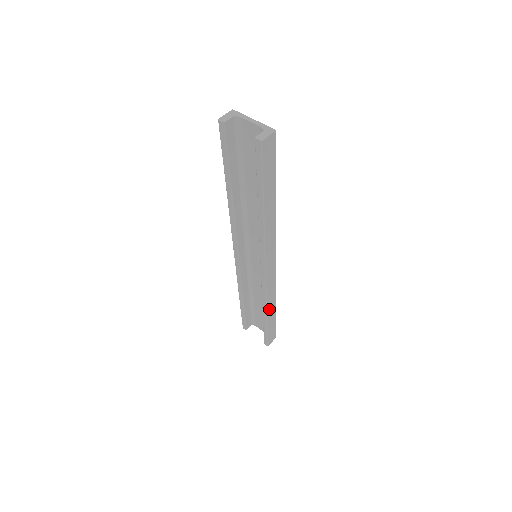
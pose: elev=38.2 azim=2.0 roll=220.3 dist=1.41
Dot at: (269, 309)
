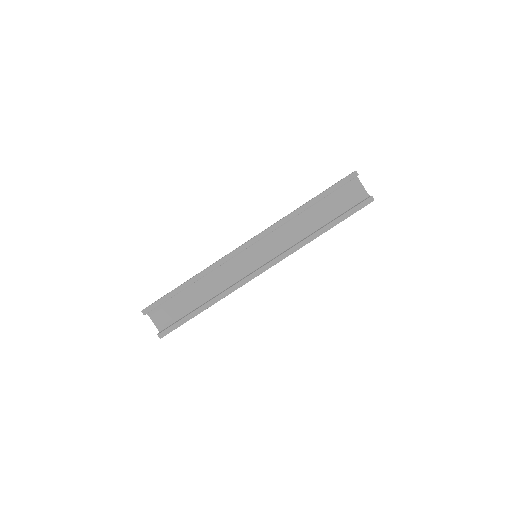
Dot at: (216, 302)
